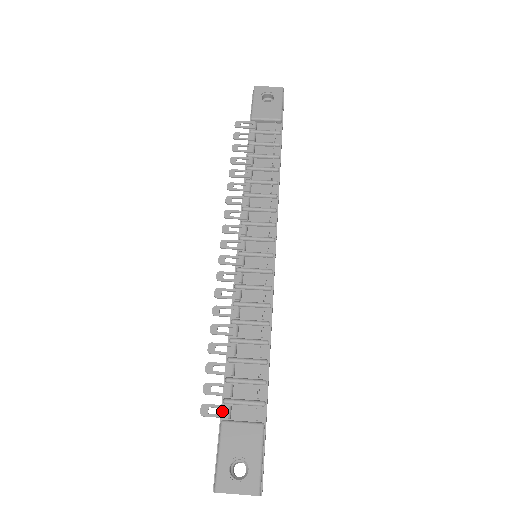
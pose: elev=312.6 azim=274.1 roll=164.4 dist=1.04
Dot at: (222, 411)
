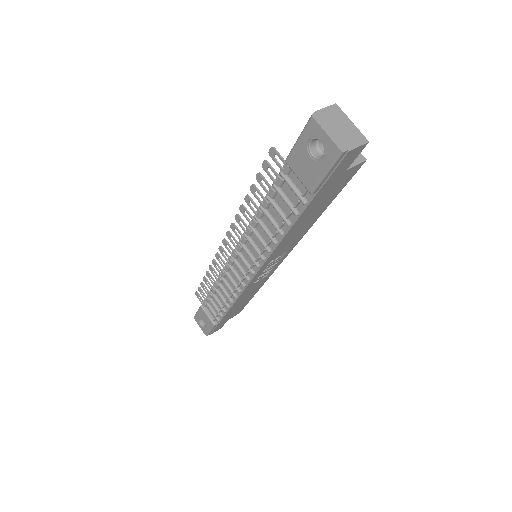
Dot at: (204, 301)
